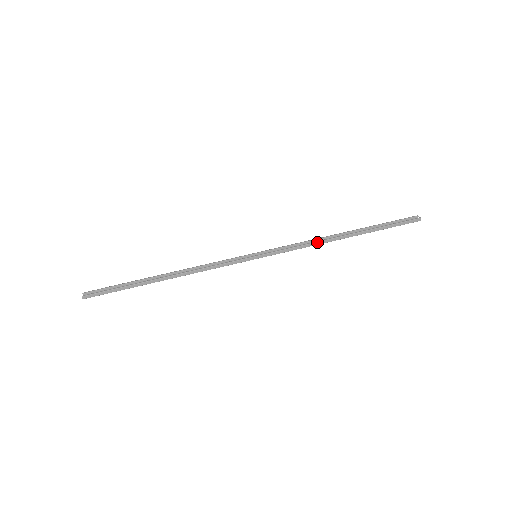
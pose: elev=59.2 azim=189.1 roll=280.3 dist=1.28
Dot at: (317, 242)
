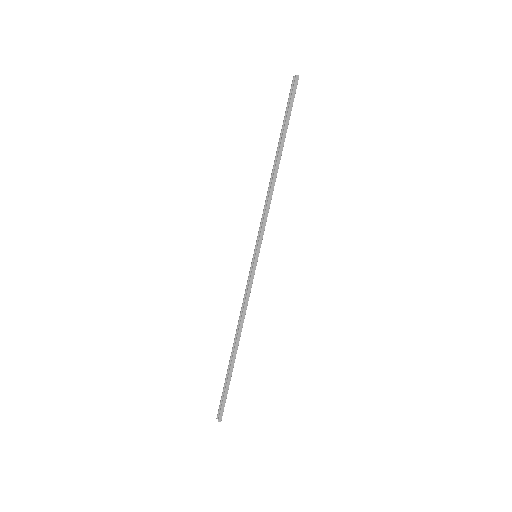
Dot at: (270, 193)
